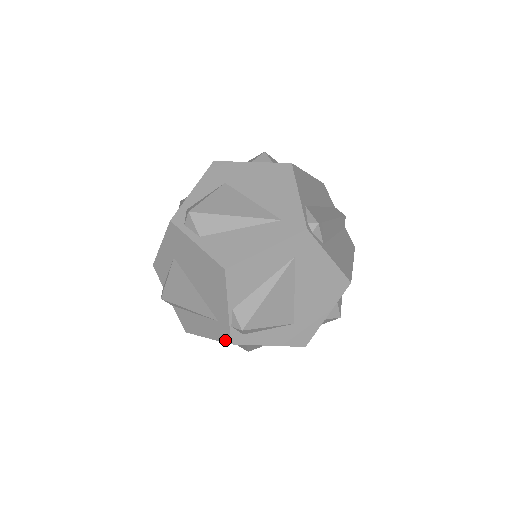
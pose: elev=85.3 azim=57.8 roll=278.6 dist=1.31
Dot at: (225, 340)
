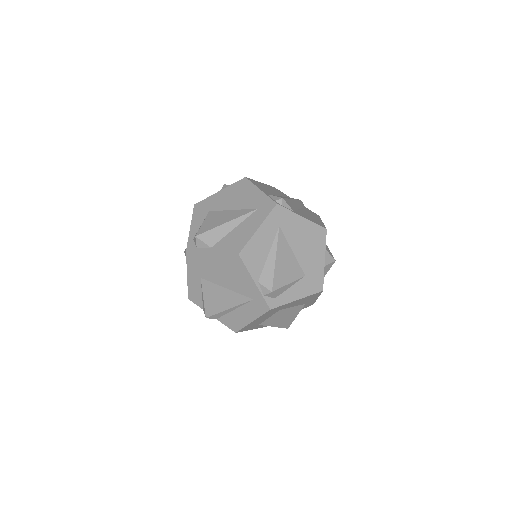
Dot at: (265, 310)
